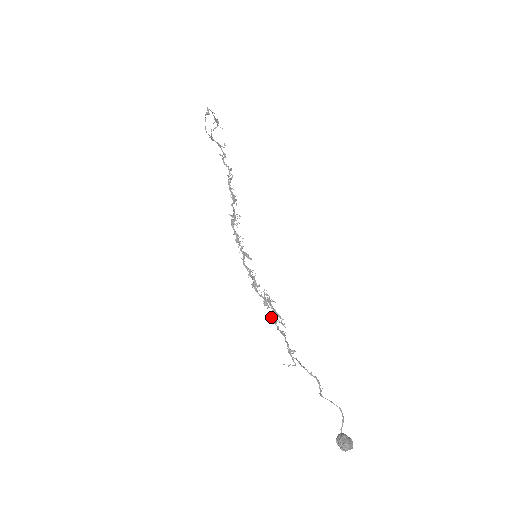
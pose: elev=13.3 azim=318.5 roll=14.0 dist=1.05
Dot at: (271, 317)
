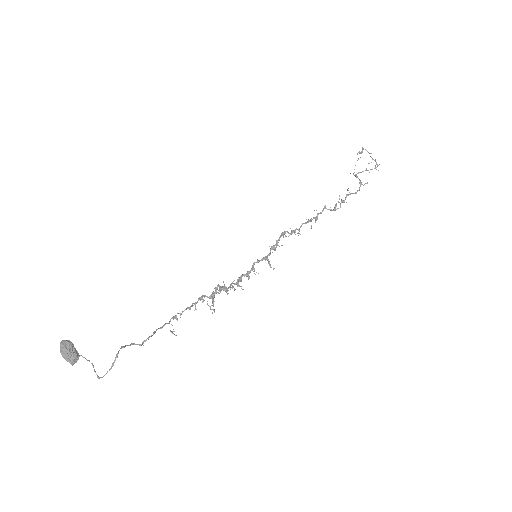
Dot at: (203, 295)
